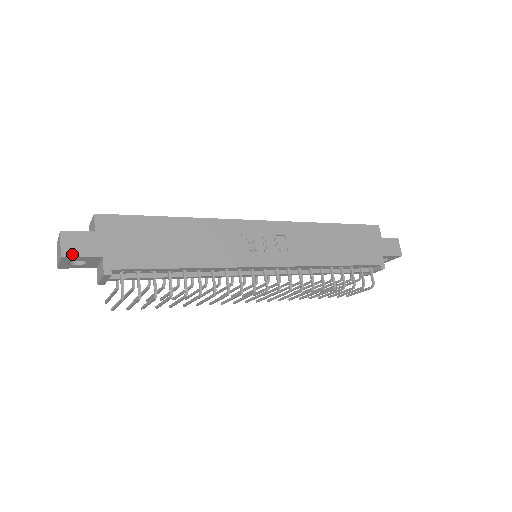
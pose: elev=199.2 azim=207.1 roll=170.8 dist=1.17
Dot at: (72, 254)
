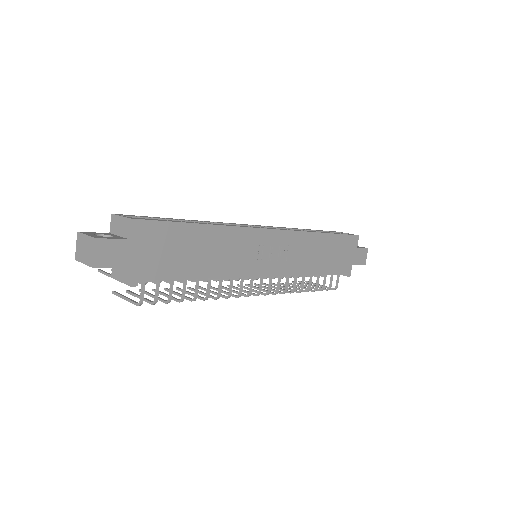
Dot at: (104, 264)
